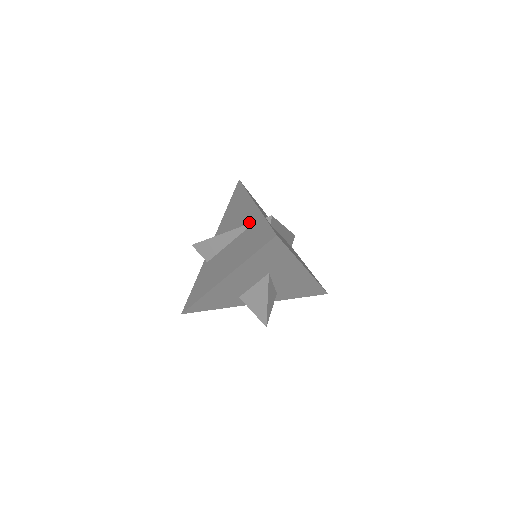
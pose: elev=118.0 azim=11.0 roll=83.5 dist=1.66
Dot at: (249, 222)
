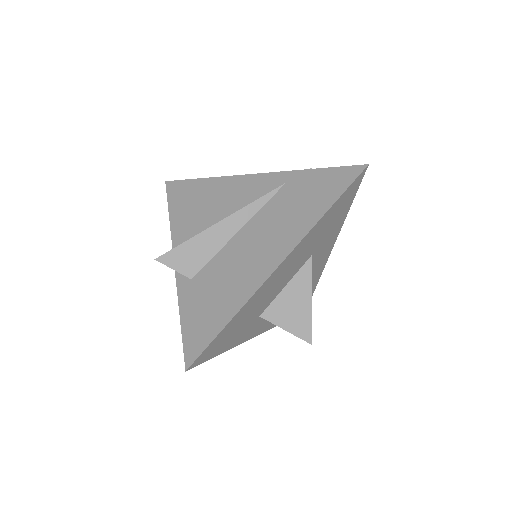
Dot at: (268, 190)
